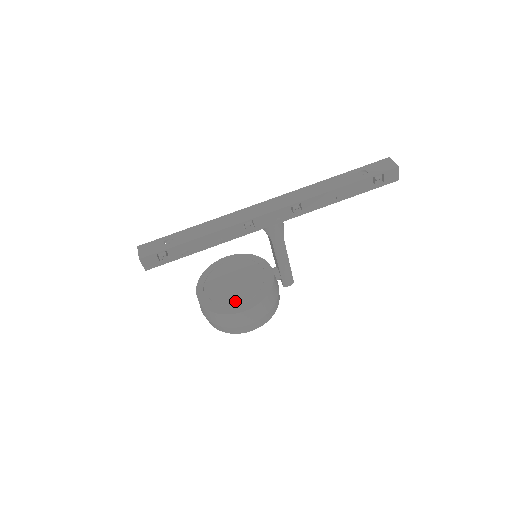
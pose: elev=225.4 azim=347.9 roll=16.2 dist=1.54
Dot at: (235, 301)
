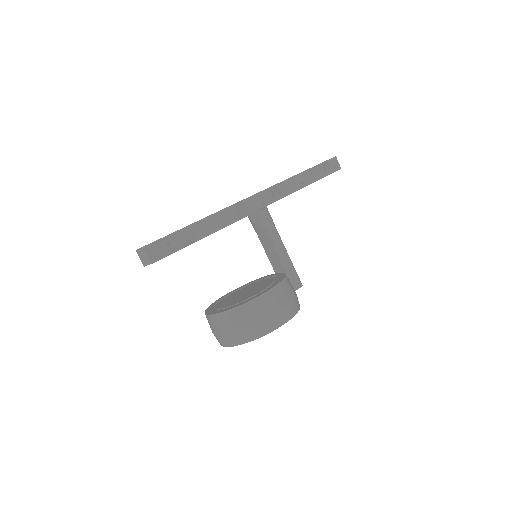
Dot at: (255, 293)
